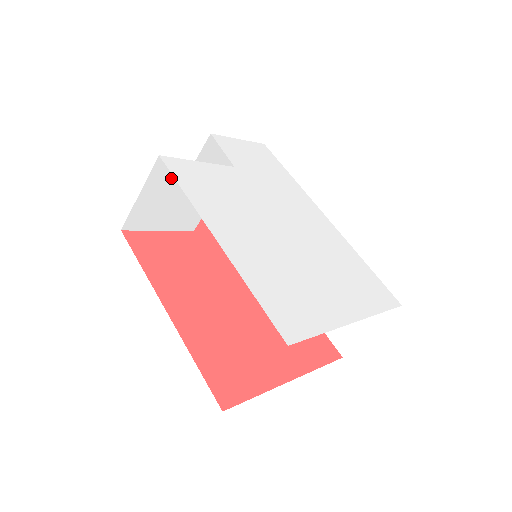
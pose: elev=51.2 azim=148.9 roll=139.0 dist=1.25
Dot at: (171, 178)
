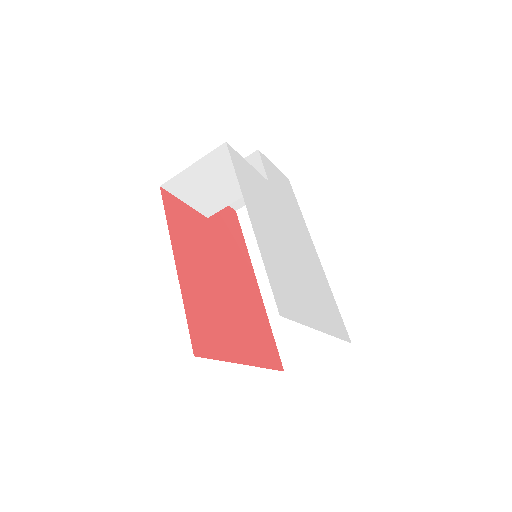
Dot at: (222, 164)
